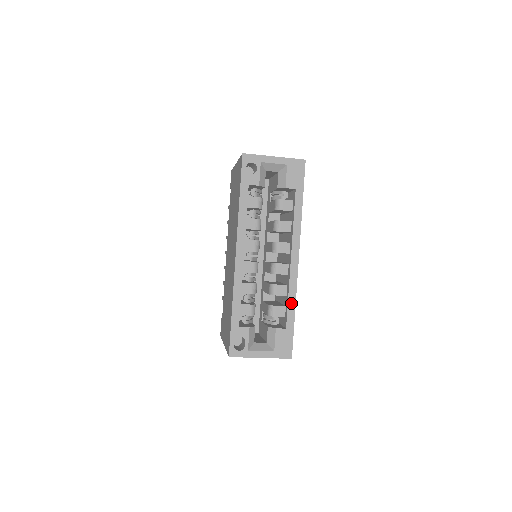
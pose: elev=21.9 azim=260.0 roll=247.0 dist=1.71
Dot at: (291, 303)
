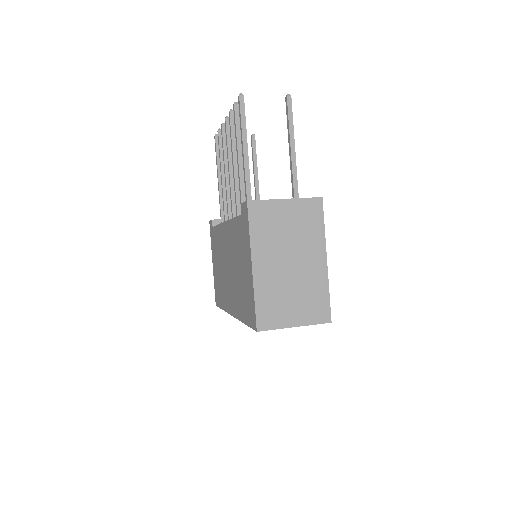
Dot at: occluded
